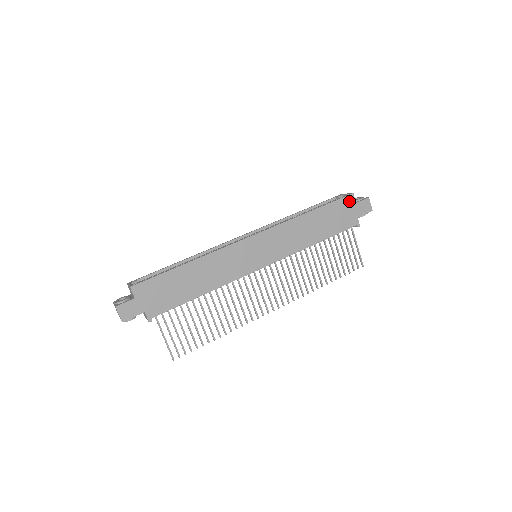
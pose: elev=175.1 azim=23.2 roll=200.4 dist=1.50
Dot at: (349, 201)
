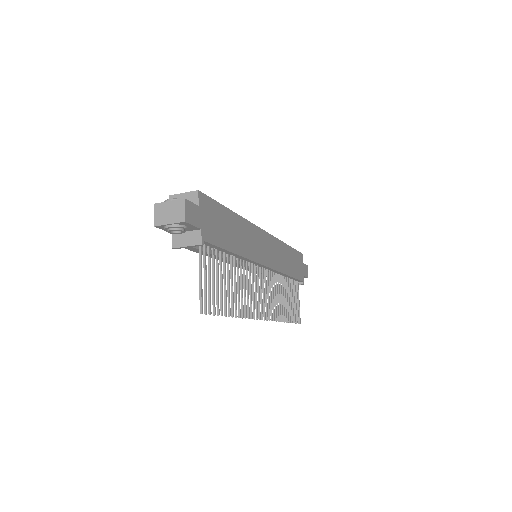
Dot at: (301, 258)
